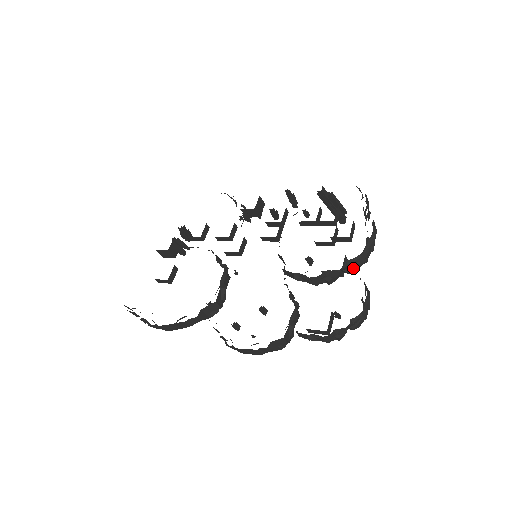
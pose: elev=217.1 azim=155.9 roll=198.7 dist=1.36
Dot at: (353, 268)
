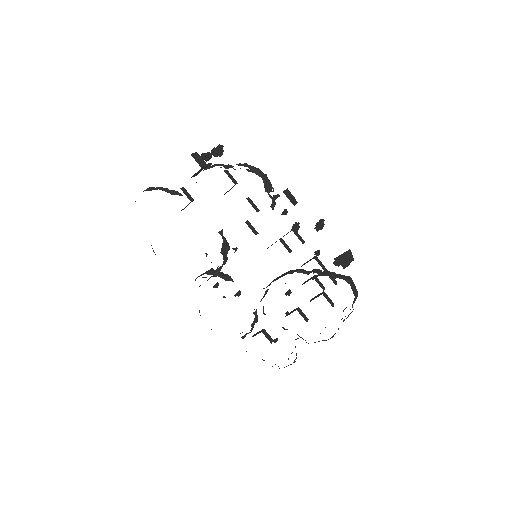
Dot at: (302, 338)
